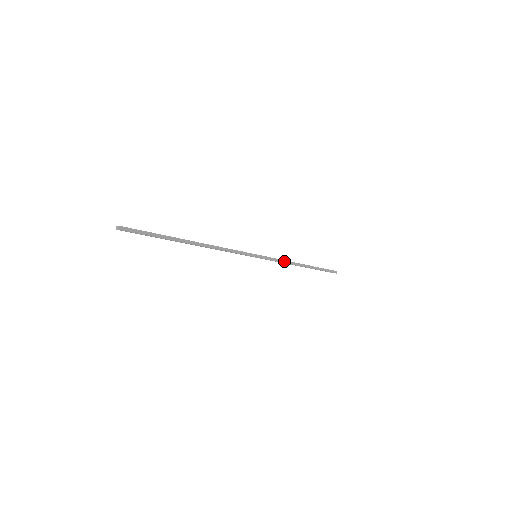
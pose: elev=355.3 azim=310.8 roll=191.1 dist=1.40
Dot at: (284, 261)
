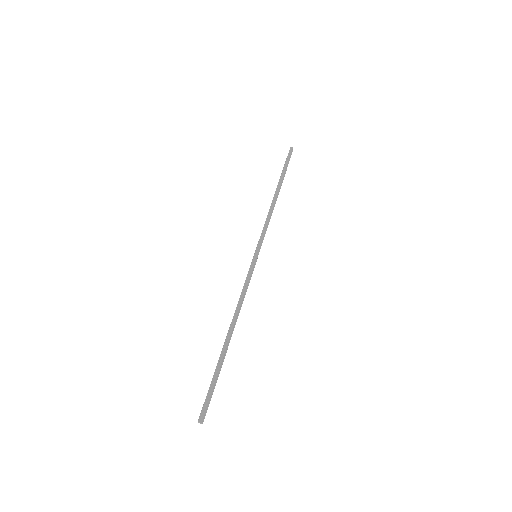
Dot at: (269, 220)
